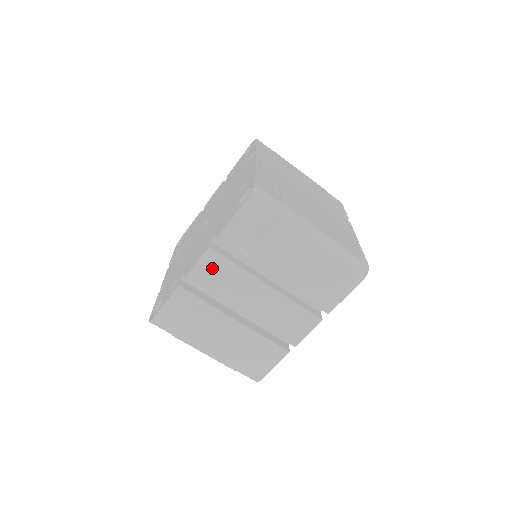
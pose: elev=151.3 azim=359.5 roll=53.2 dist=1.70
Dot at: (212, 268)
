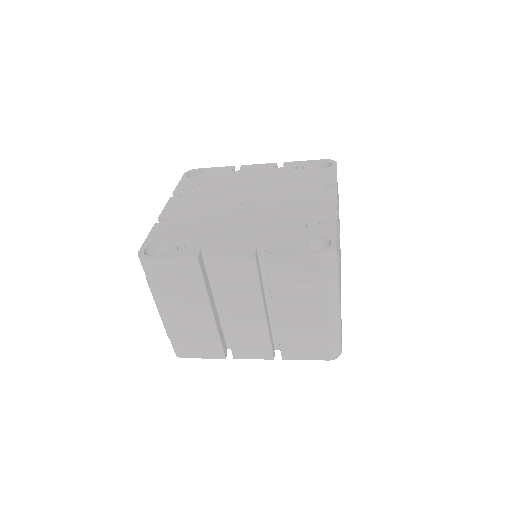
Dot at: (239, 269)
